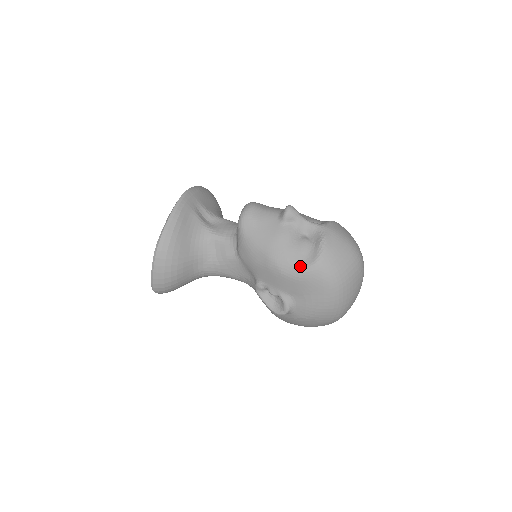
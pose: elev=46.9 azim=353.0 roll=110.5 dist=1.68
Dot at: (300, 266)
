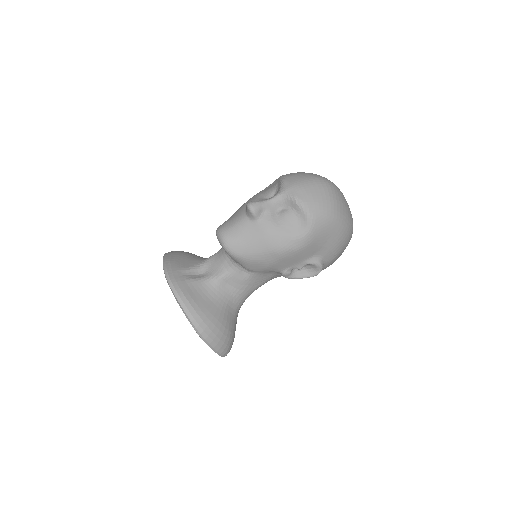
Dot at: (302, 233)
